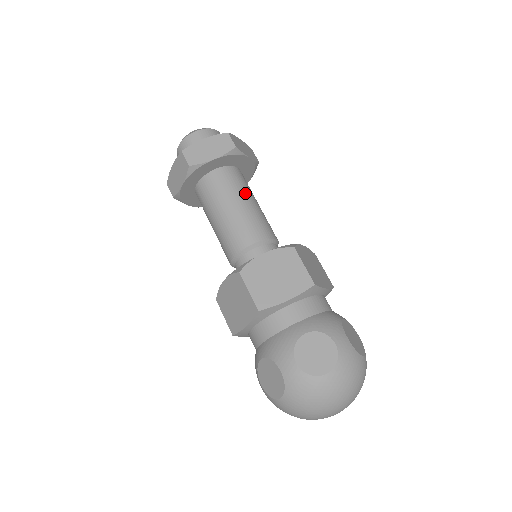
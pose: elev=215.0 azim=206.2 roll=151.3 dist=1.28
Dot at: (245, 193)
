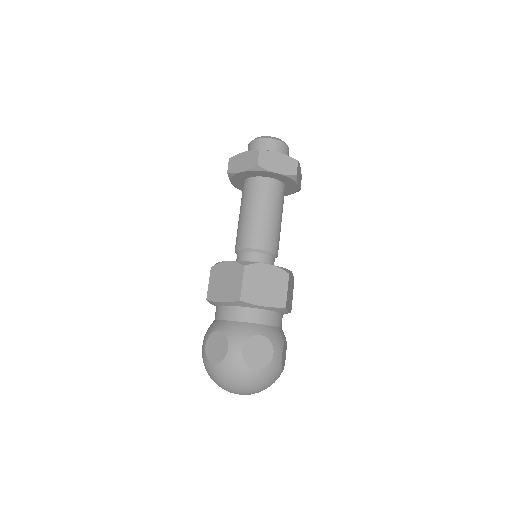
Dot at: (260, 204)
